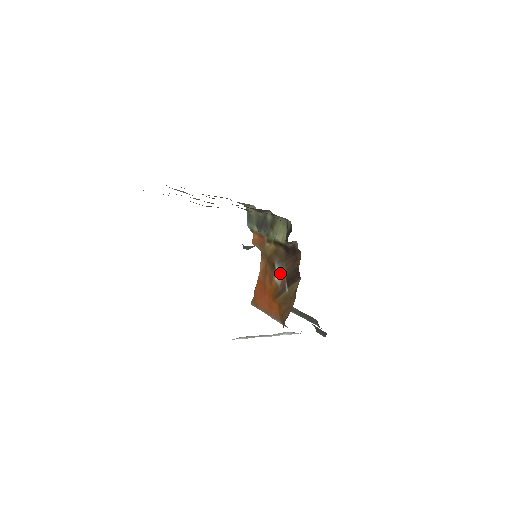
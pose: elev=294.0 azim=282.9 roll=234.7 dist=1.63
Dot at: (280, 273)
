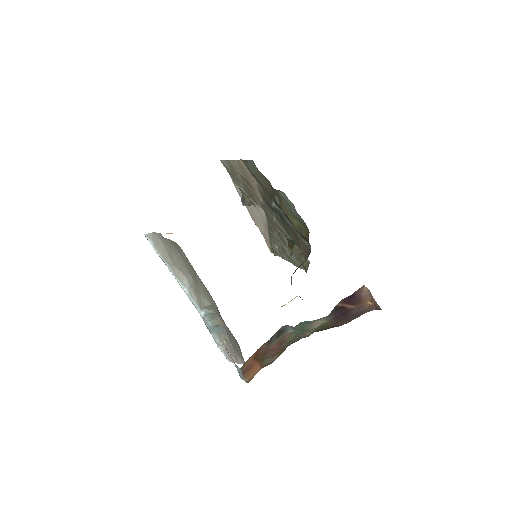
Dot at: occluded
